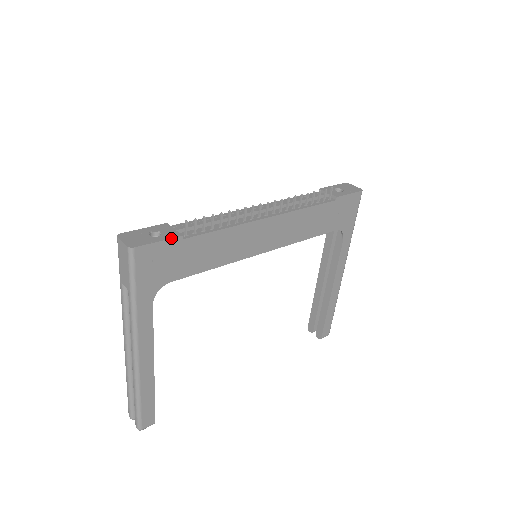
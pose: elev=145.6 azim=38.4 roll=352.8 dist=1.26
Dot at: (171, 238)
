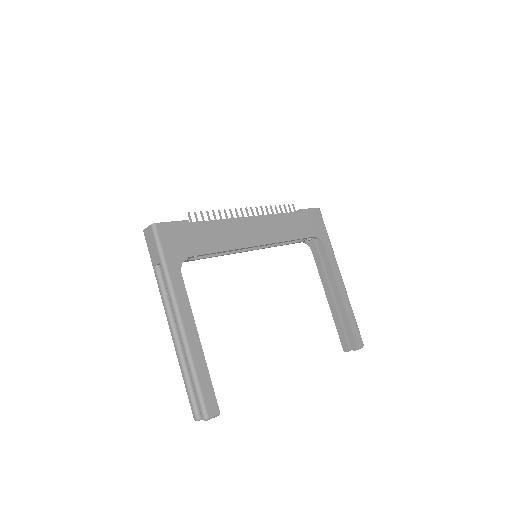
Dot at: (180, 221)
